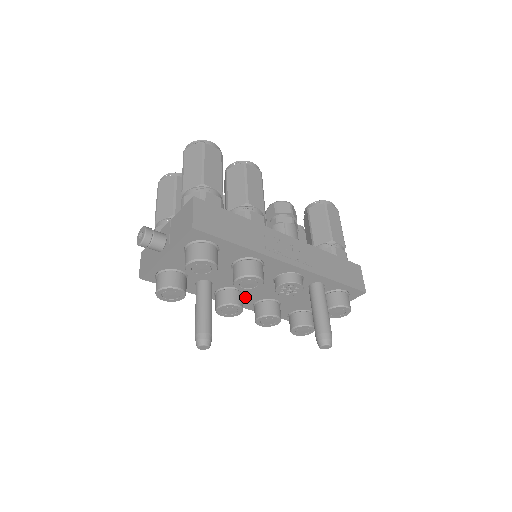
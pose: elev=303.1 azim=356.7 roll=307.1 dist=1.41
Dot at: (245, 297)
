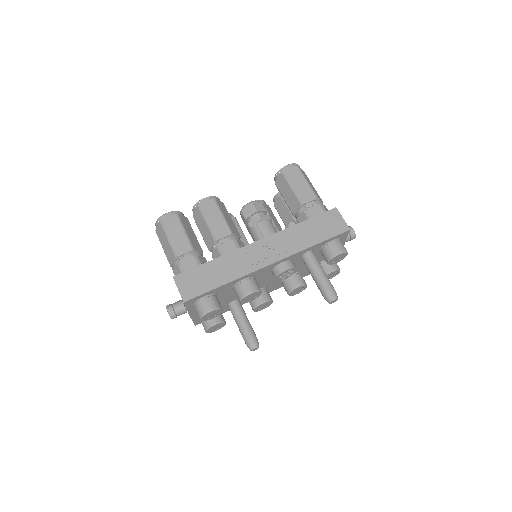
Dot at: (269, 287)
